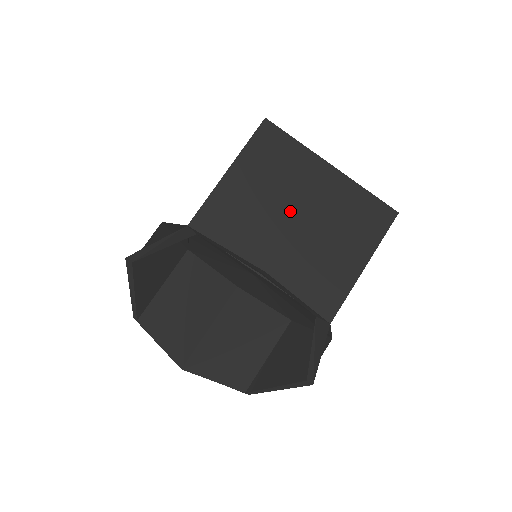
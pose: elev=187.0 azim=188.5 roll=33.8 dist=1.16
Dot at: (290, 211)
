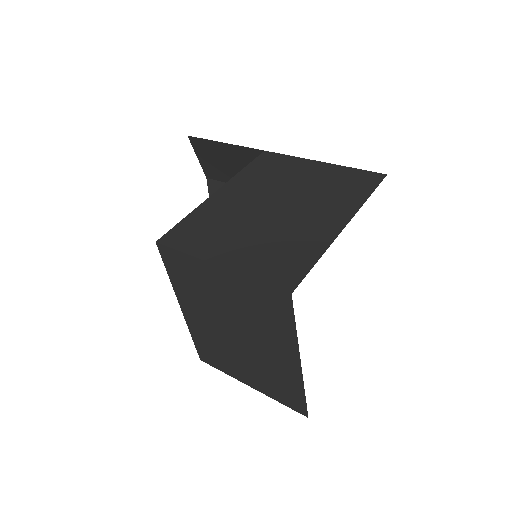
Dot at: (236, 328)
